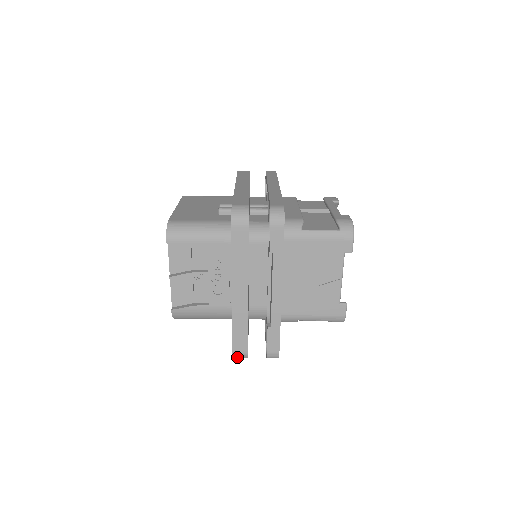
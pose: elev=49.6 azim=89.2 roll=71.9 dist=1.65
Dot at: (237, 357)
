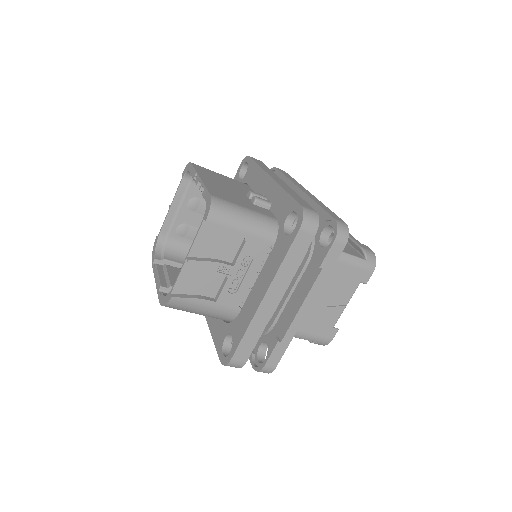
Dot at: (230, 366)
